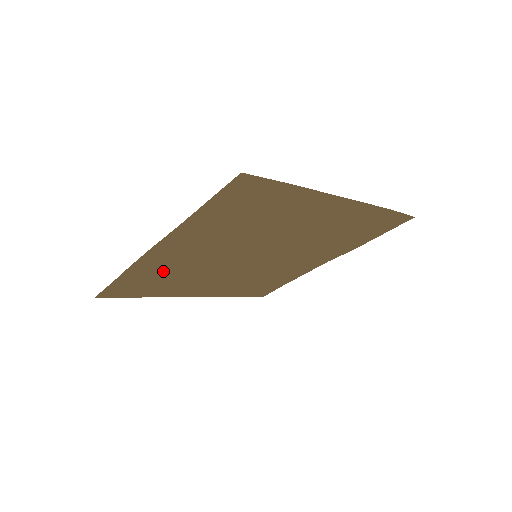
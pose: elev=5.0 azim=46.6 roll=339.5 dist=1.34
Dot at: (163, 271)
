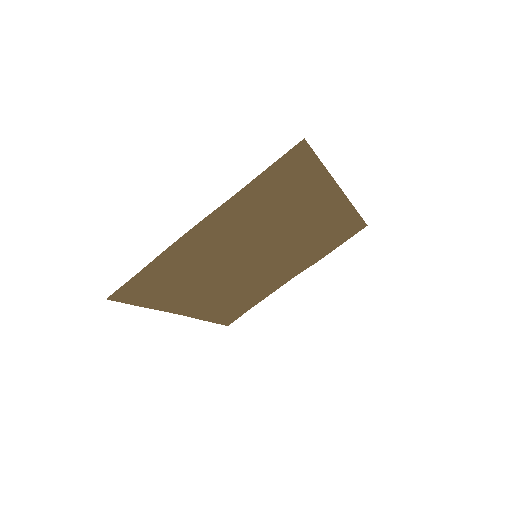
Dot at: (183, 265)
